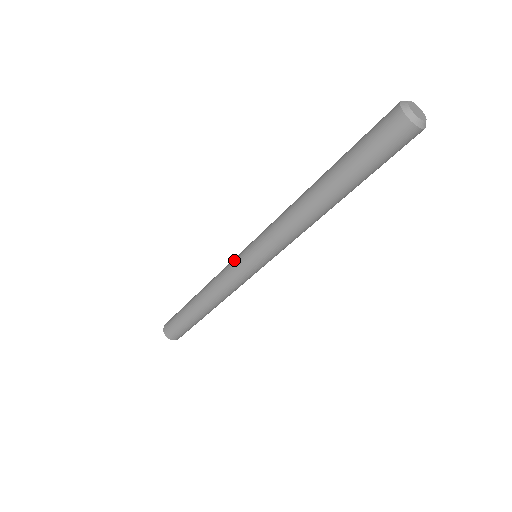
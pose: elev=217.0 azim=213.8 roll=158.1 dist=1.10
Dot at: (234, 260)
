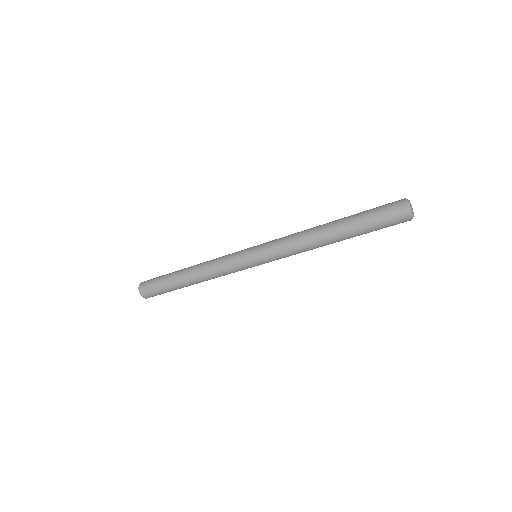
Dot at: (238, 252)
